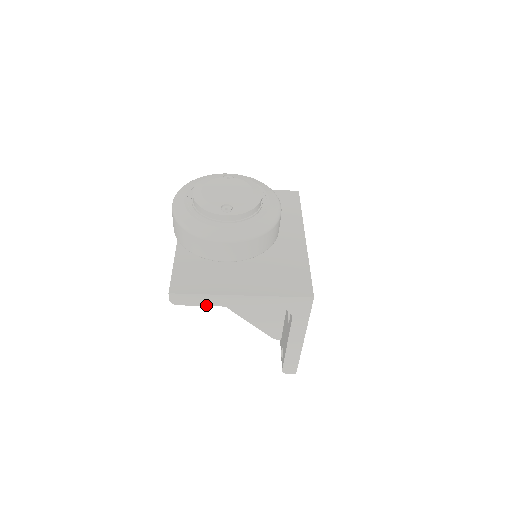
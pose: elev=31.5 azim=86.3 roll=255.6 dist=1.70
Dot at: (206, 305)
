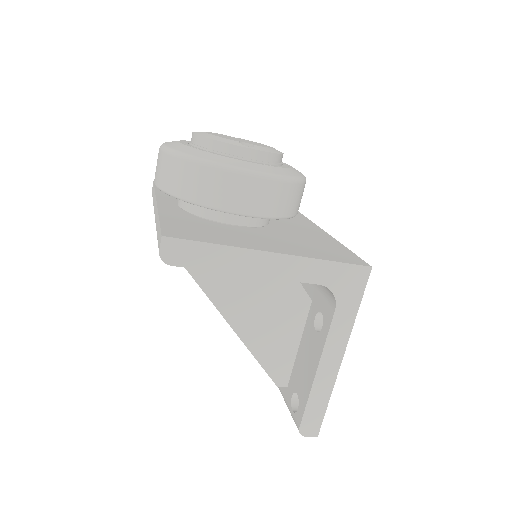
Dot at: (216, 269)
